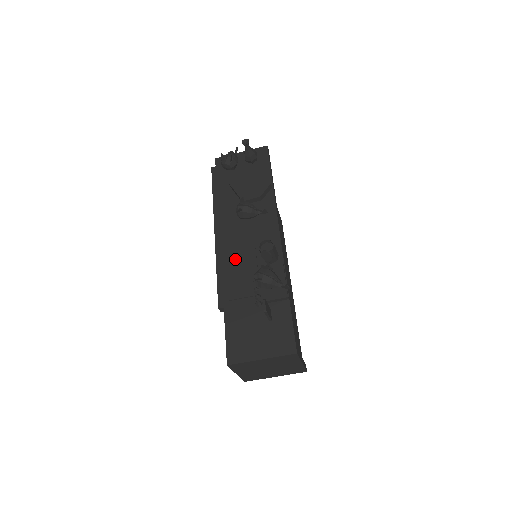
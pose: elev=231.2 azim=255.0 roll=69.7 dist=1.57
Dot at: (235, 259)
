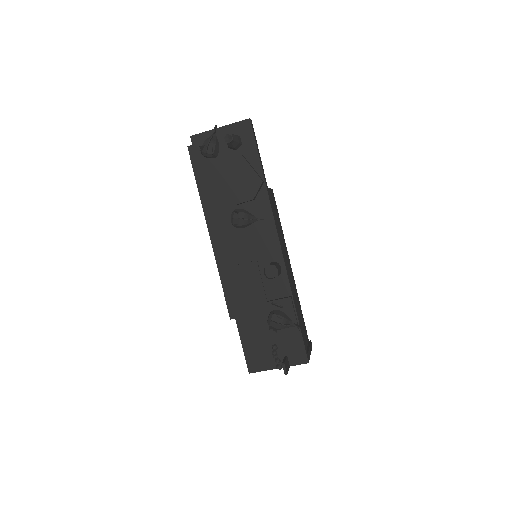
Dot at: (238, 272)
